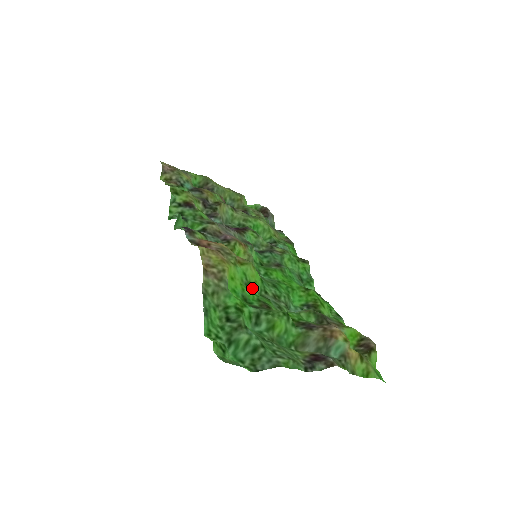
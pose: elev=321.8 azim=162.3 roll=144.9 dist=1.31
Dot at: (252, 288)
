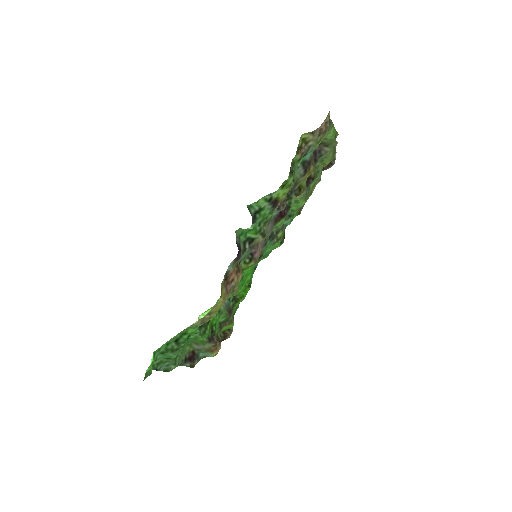
Dot at: occluded
